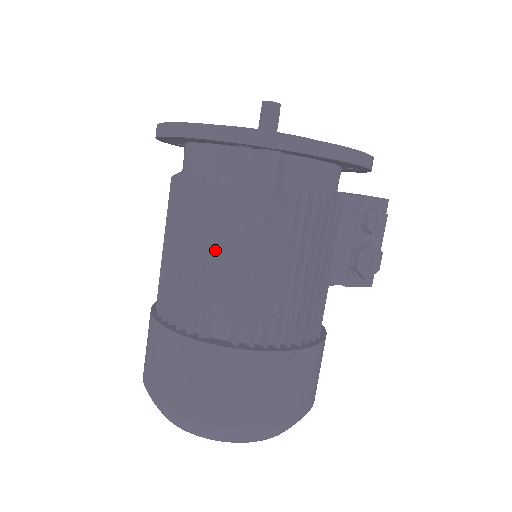
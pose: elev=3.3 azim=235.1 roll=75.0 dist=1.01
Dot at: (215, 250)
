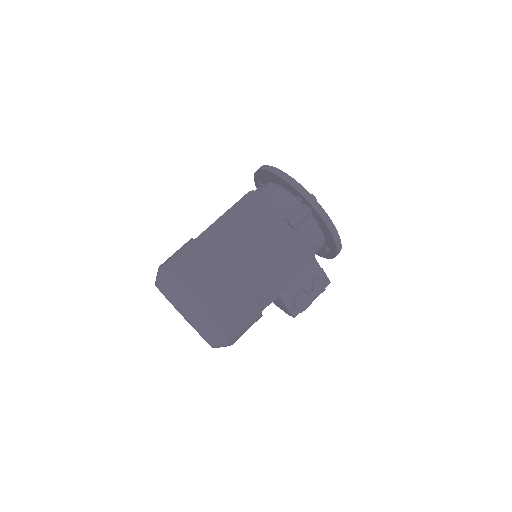
Dot at: (254, 228)
